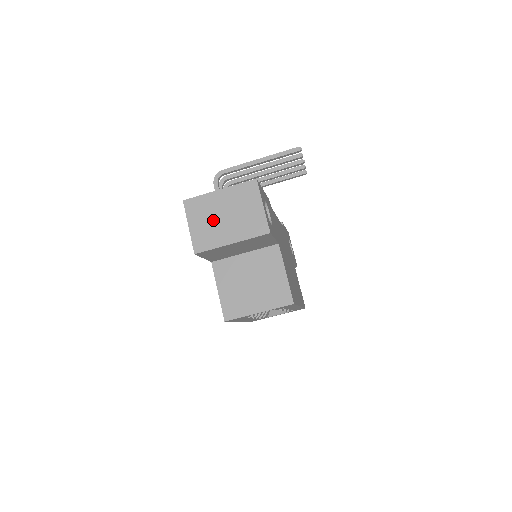
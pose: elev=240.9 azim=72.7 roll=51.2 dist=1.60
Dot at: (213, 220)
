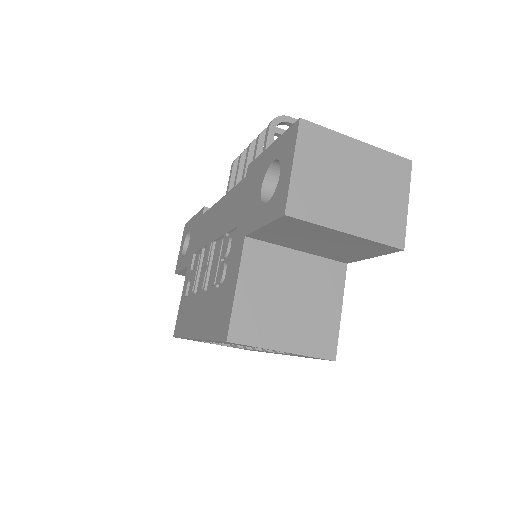
Dot at: (334, 179)
